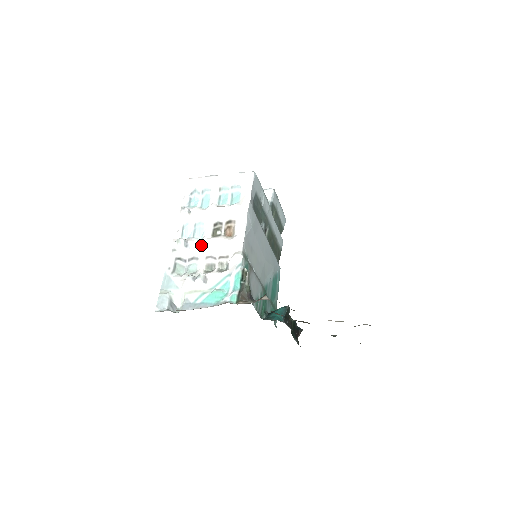
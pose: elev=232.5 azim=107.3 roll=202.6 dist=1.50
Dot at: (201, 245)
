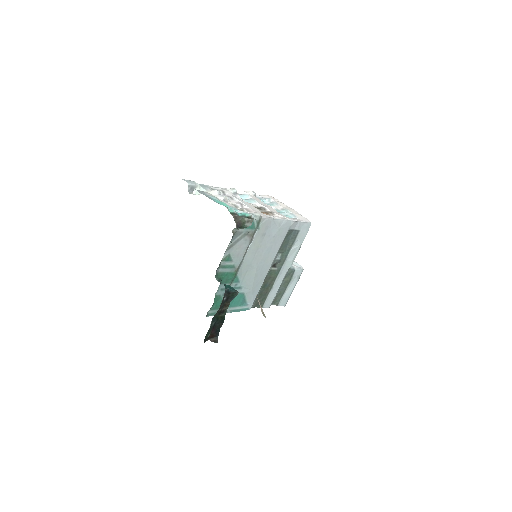
Dot at: (243, 200)
